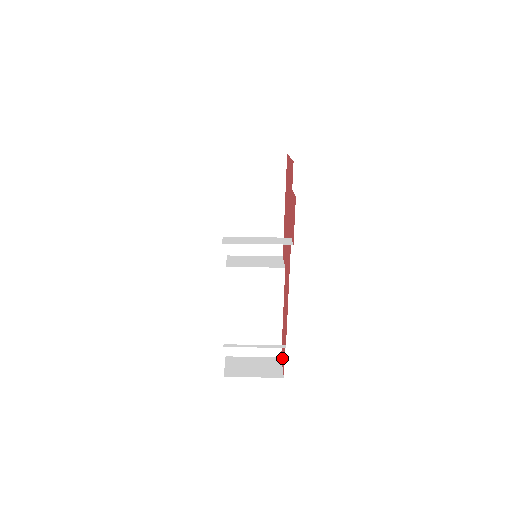
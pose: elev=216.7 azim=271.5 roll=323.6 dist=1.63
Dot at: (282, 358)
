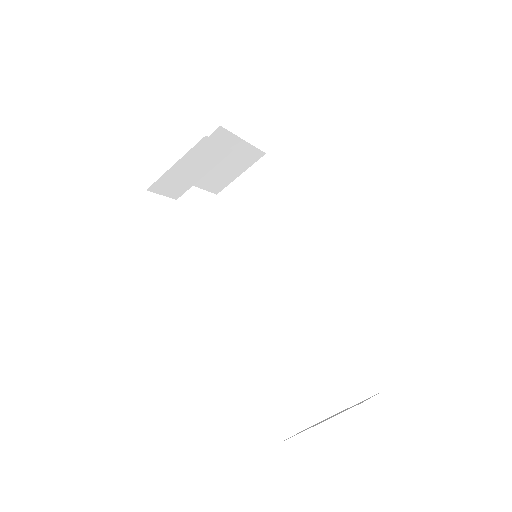
Dot at: occluded
